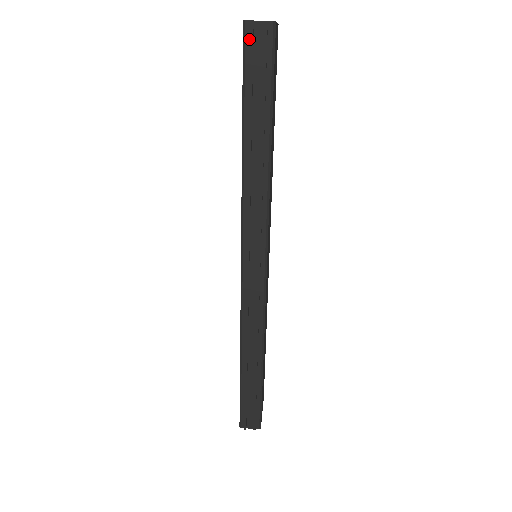
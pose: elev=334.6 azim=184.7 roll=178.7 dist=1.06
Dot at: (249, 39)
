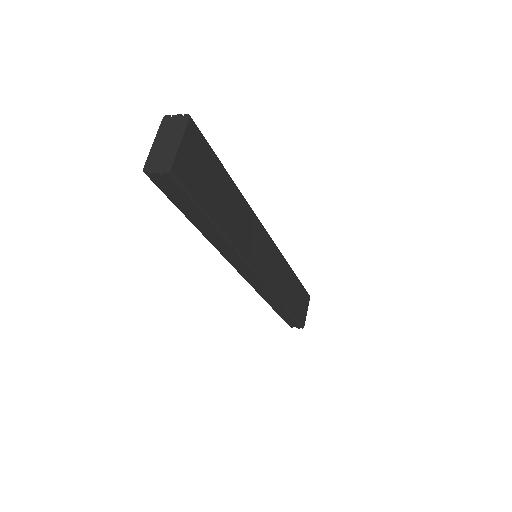
Dot at: (156, 182)
